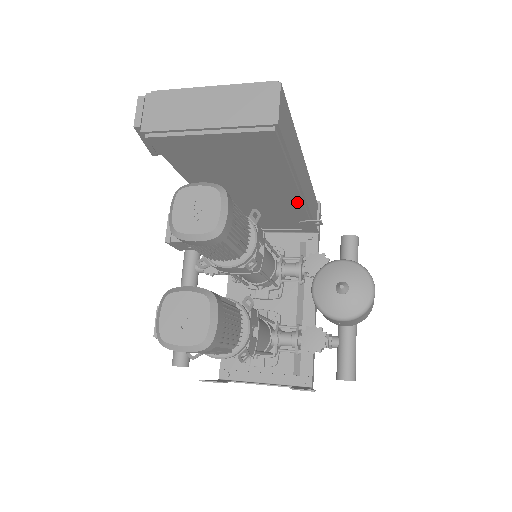
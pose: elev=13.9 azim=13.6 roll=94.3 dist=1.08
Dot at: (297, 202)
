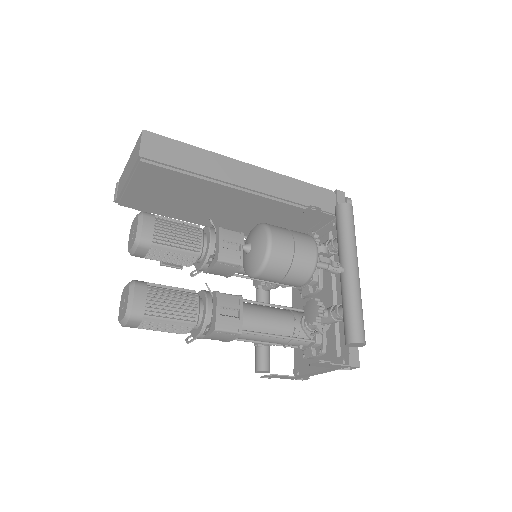
Dot at: (261, 199)
